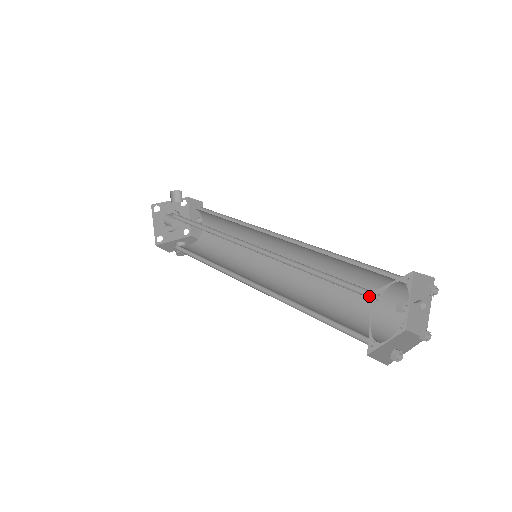
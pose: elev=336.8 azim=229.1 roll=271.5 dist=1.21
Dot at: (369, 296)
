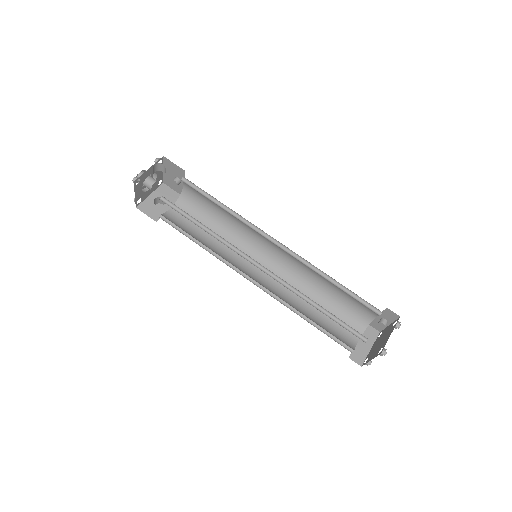
Dot at: (360, 337)
